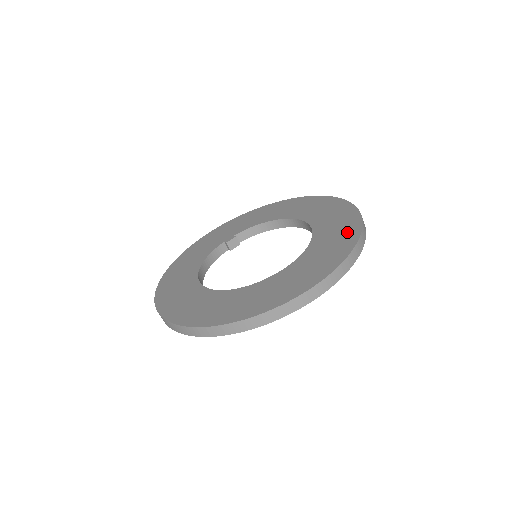
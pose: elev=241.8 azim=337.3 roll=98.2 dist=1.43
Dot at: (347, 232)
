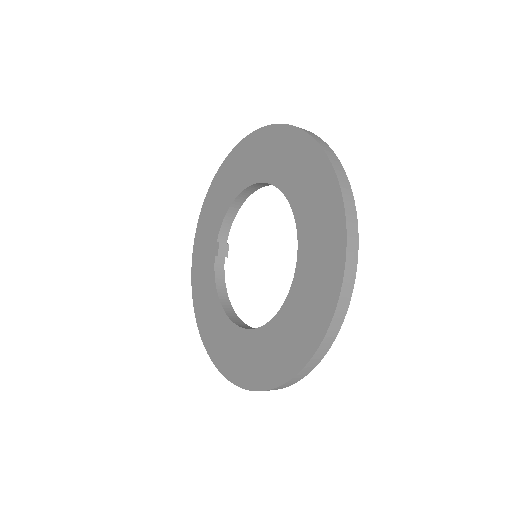
Dot at: (318, 175)
